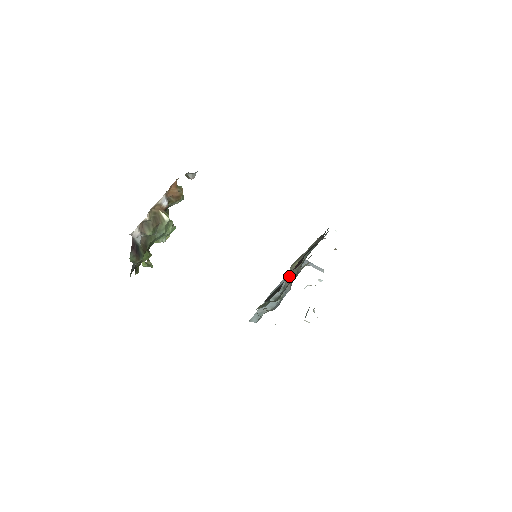
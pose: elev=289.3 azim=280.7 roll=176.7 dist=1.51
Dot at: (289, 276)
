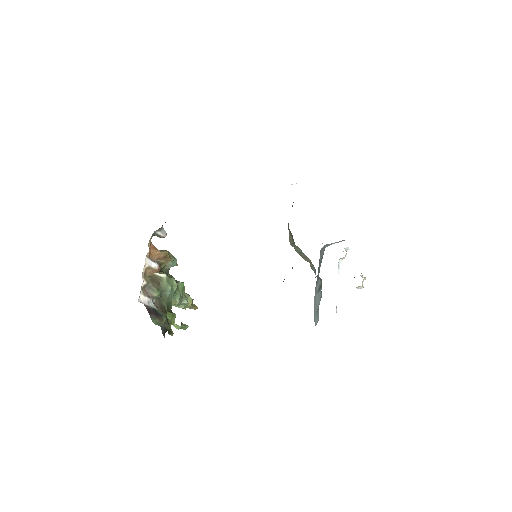
Dot at: (300, 255)
